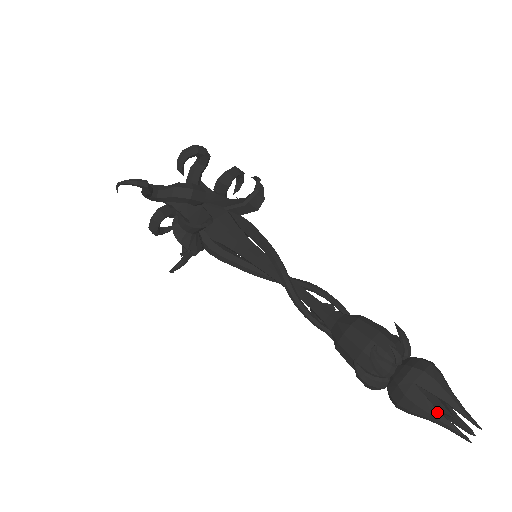
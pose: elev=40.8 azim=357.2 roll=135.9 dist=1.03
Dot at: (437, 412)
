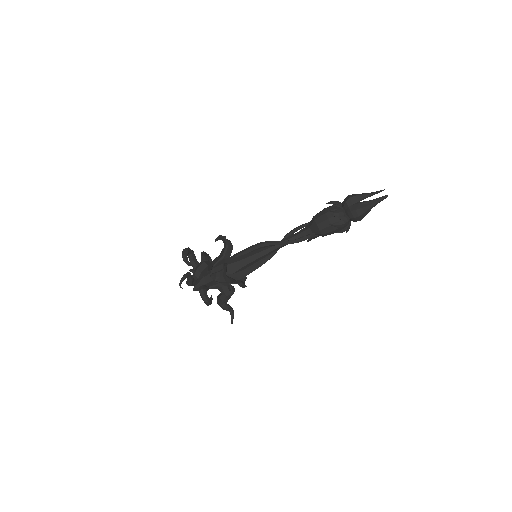
Dot at: (370, 202)
